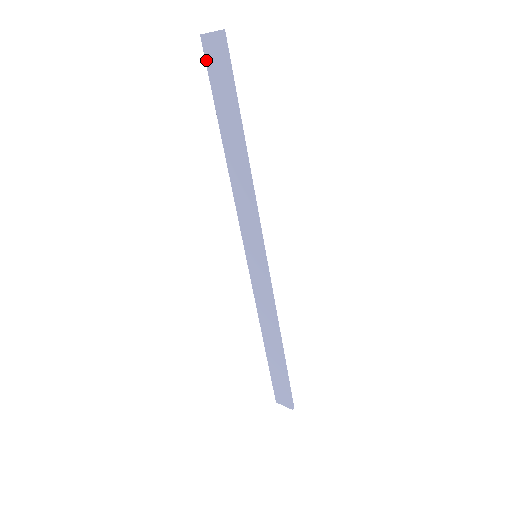
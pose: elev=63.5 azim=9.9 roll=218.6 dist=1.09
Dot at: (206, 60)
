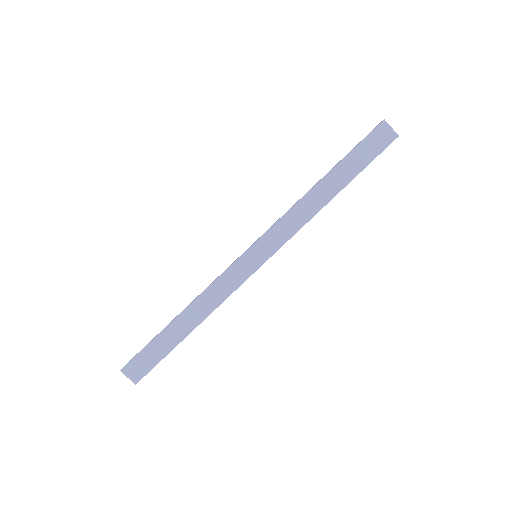
Dot at: (372, 132)
